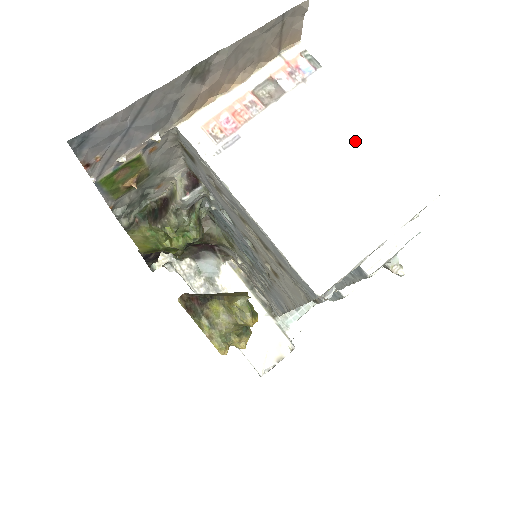
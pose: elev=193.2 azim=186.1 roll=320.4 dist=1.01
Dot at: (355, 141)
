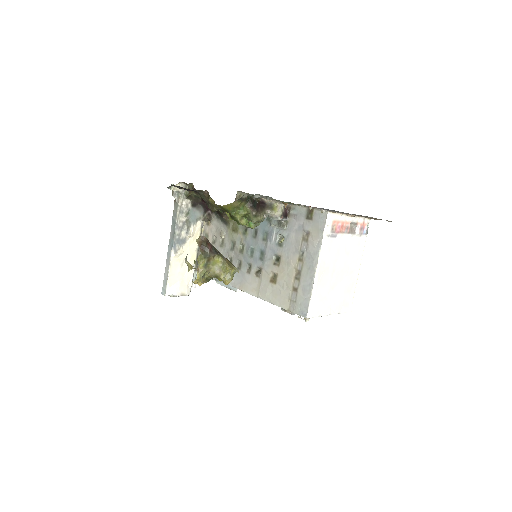
Dot at: (352, 271)
